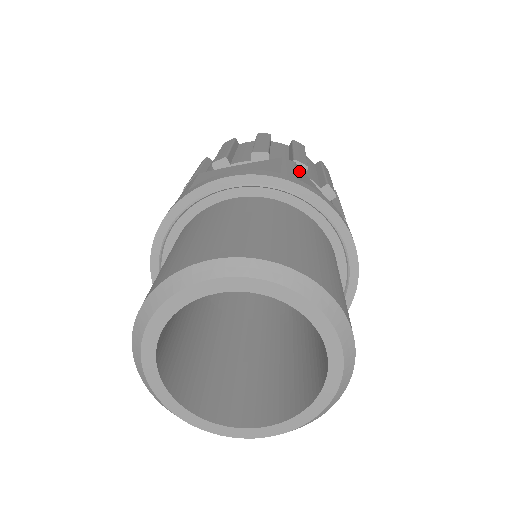
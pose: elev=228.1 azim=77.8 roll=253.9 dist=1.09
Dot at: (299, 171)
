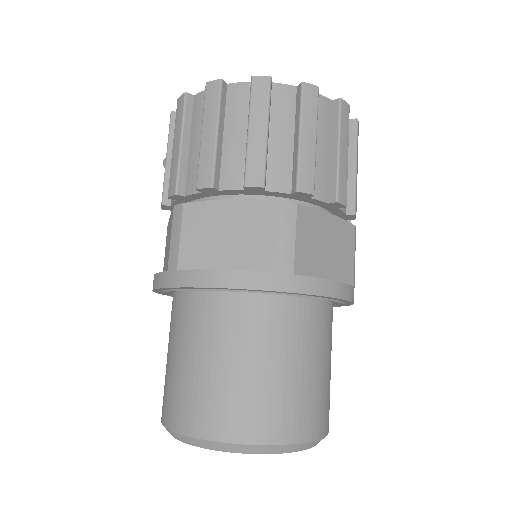
Dot at: (300, 227)
